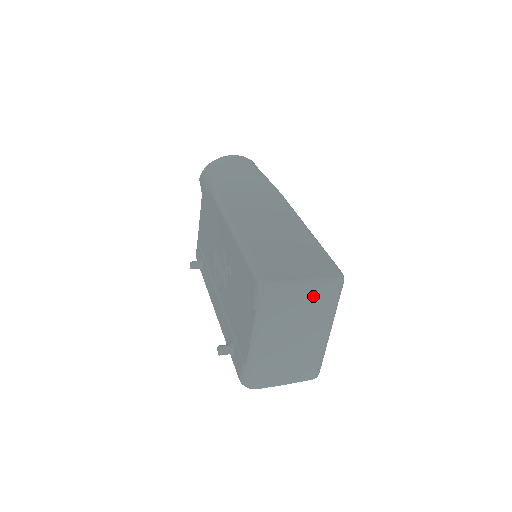
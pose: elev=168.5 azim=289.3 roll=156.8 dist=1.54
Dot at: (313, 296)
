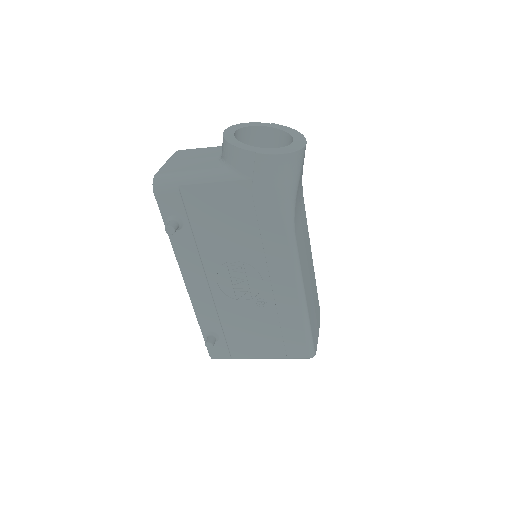
Dot at: occluded
